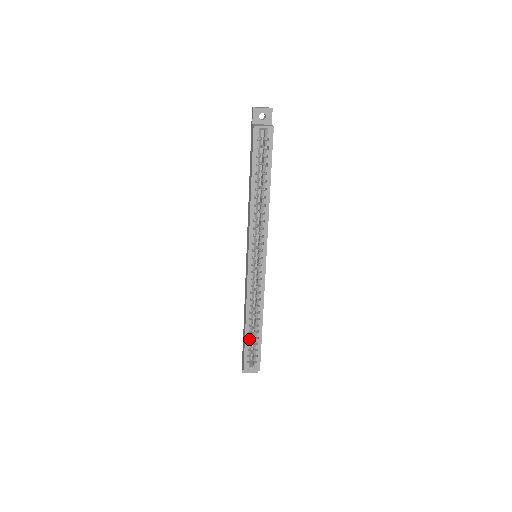
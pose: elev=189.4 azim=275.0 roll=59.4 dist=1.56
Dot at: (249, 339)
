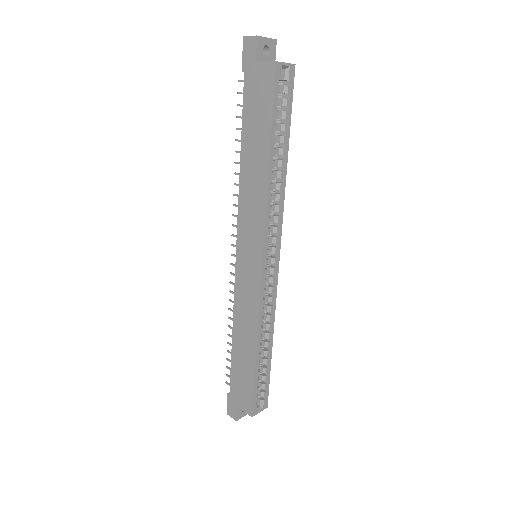
Dot at: (259, 372)
